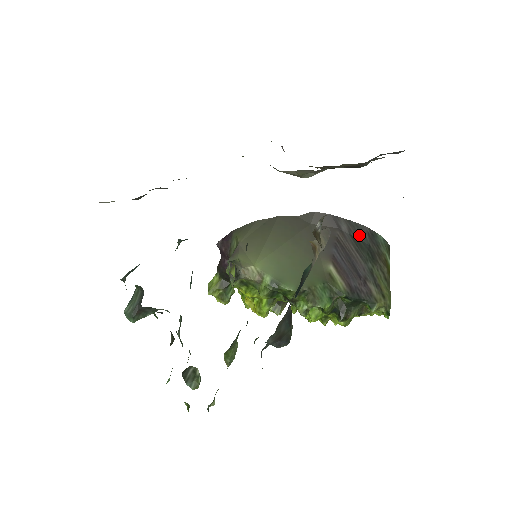
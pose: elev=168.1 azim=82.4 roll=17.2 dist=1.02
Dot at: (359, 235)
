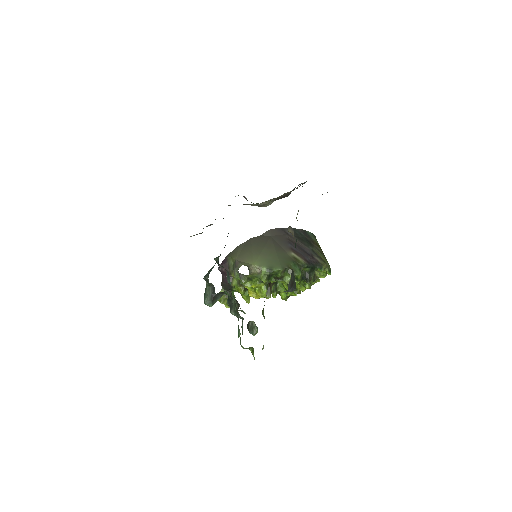
Dot at: (298, 234)
